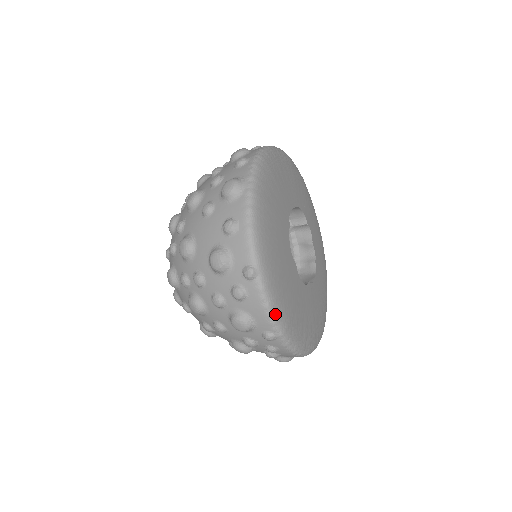
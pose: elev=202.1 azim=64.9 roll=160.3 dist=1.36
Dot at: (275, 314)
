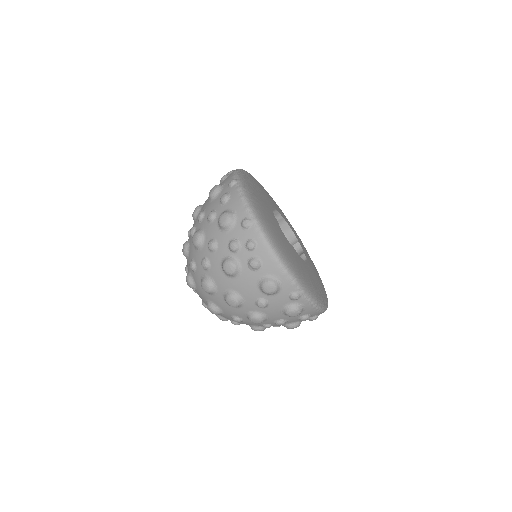
Dot at: (250, 203)
